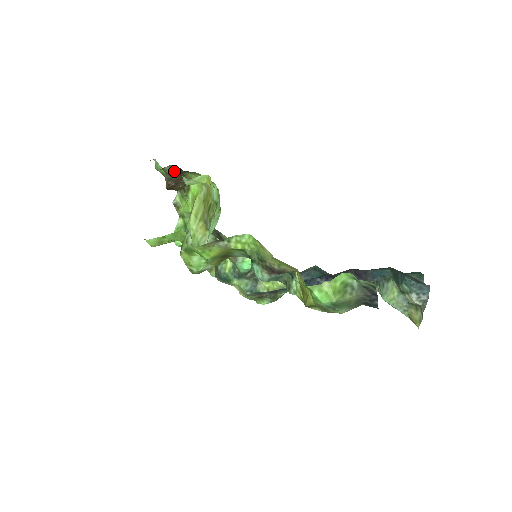
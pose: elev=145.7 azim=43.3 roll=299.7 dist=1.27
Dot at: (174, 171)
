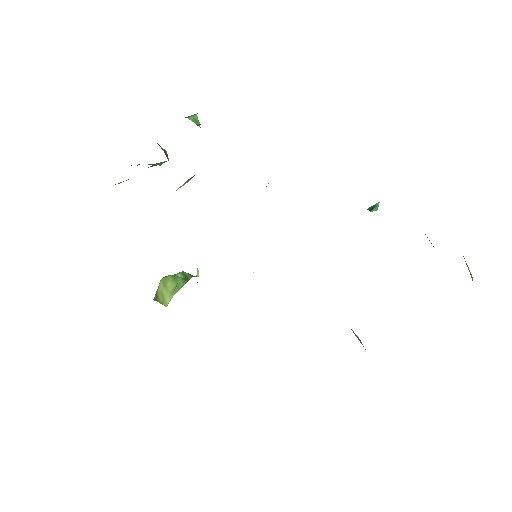
Dot at: occluded
